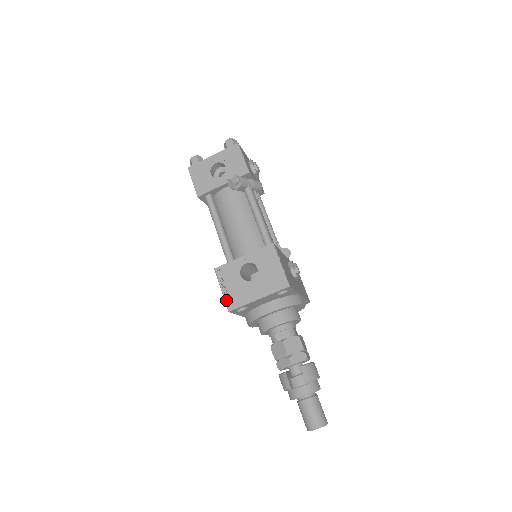
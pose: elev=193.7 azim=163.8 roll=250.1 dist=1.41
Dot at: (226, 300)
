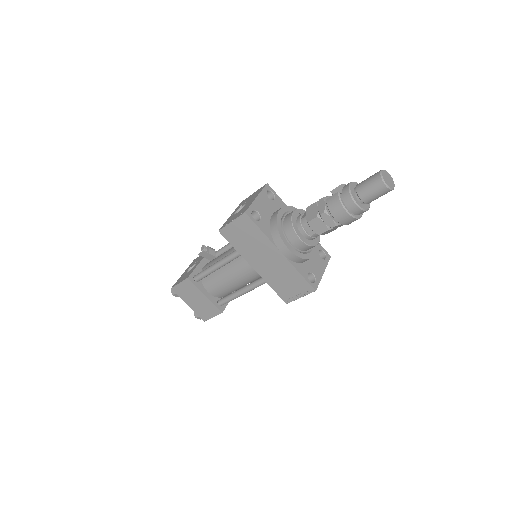
Dot at: (238, 217)
